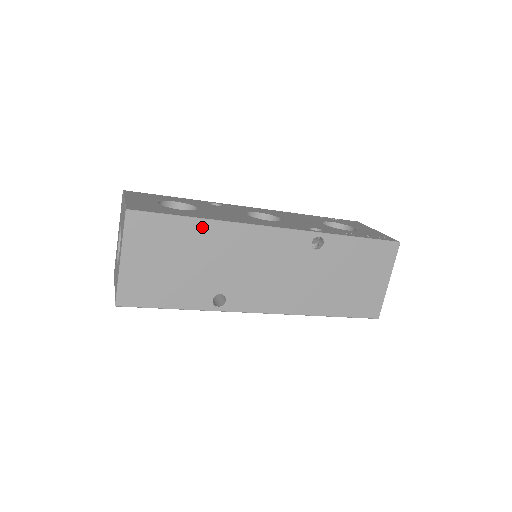
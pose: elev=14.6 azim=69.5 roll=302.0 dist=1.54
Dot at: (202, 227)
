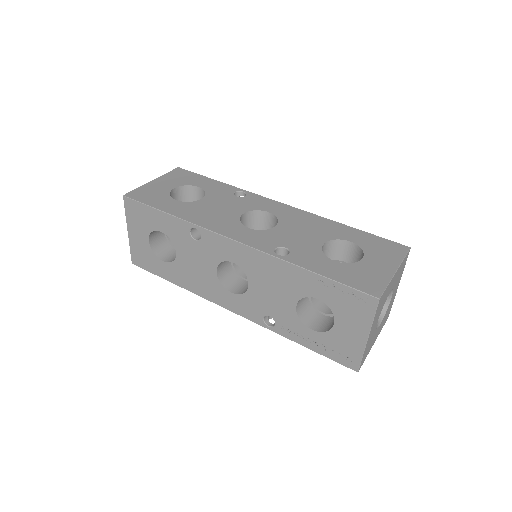
Dot at: occluded
